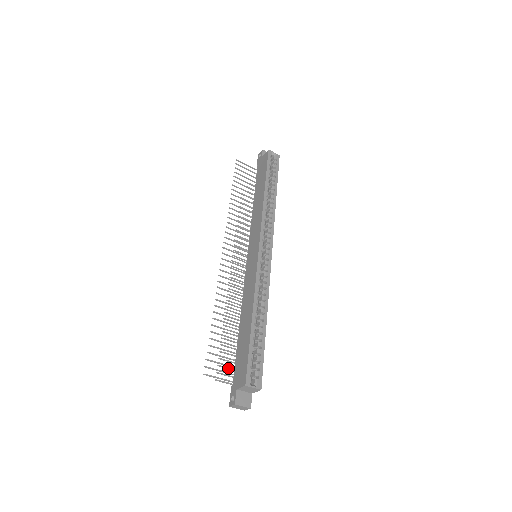
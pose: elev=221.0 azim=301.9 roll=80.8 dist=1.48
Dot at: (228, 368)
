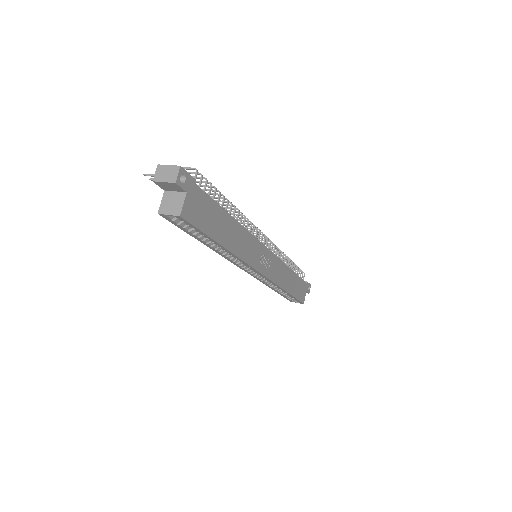
Dot at: occluded
